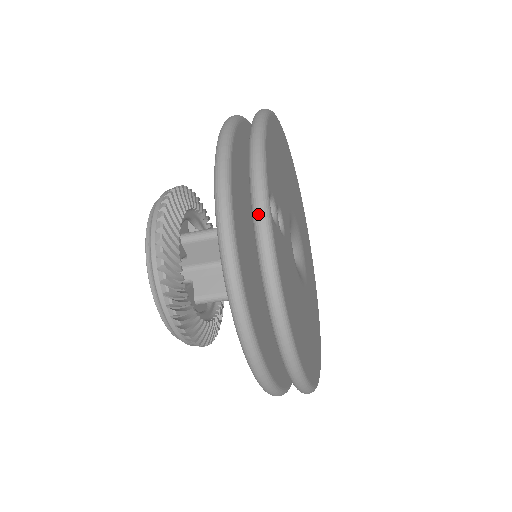
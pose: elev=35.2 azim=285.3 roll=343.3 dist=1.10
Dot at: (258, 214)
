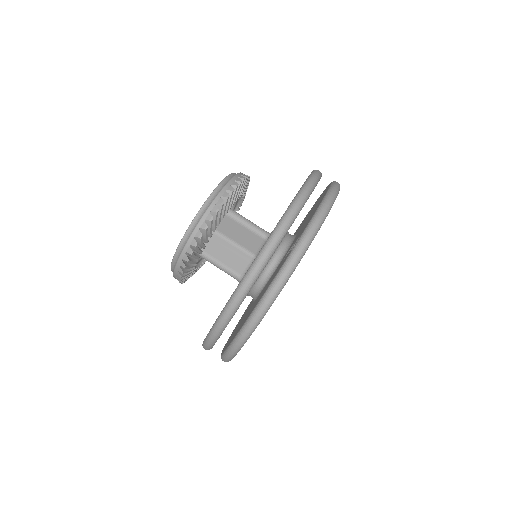
Dot at: (299, 249)
